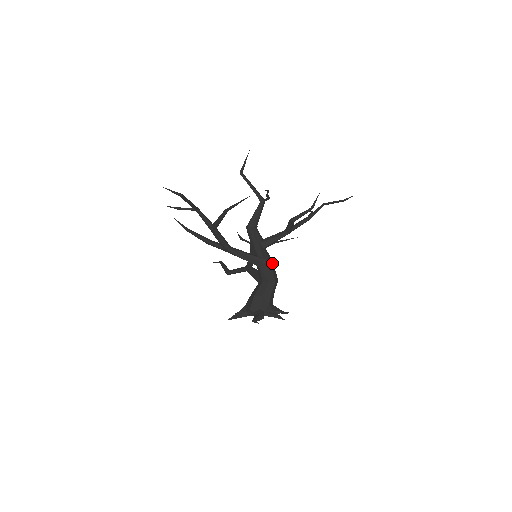
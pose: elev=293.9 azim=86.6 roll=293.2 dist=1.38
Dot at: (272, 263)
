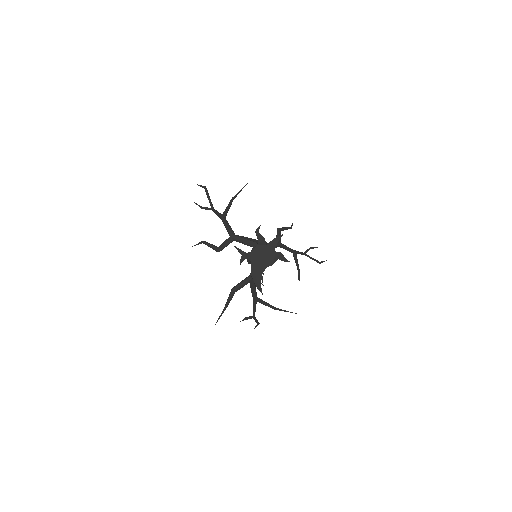
Dot at: occluded
